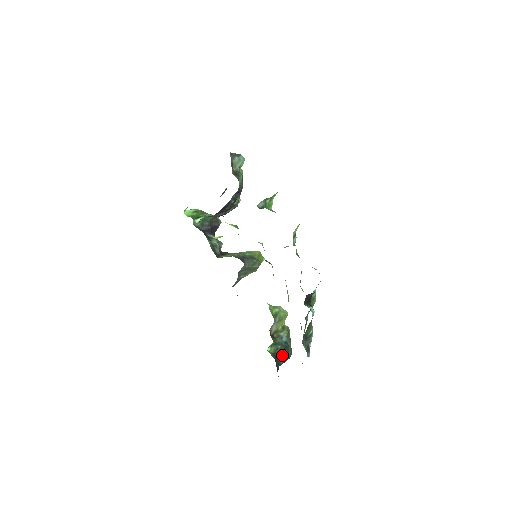
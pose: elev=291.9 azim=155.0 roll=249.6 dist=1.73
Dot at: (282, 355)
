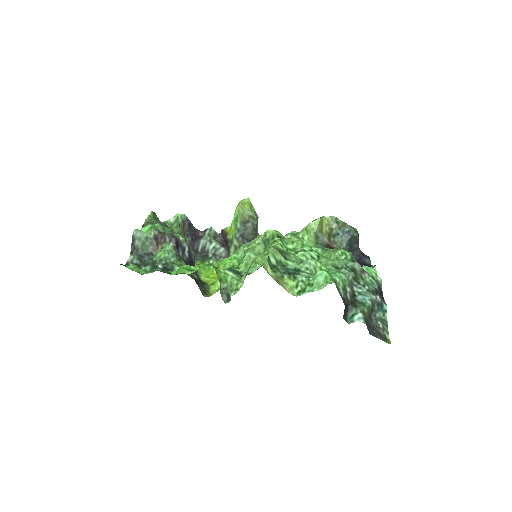
Dot at: (353, 245)
